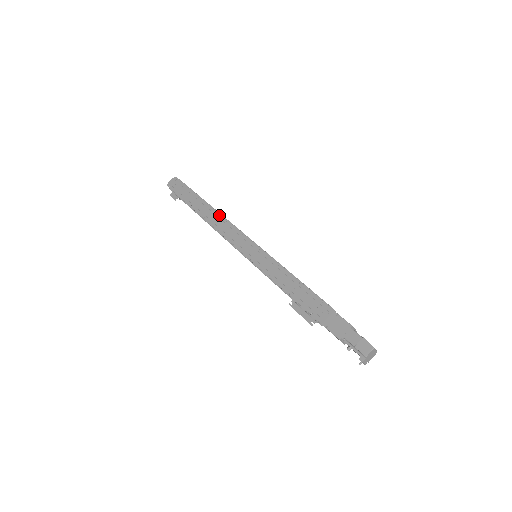
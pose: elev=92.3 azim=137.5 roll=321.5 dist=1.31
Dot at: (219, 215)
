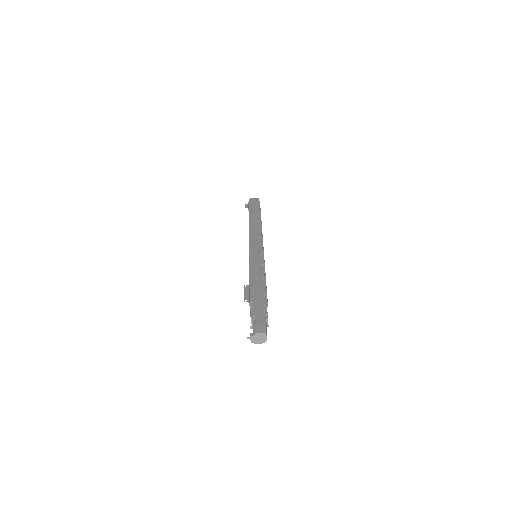
Dot at: (260, 226)
